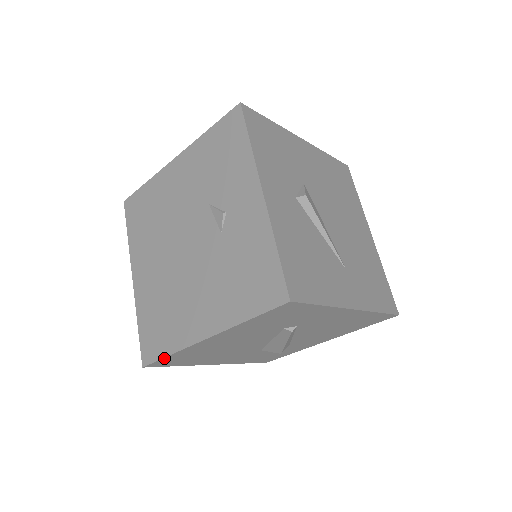
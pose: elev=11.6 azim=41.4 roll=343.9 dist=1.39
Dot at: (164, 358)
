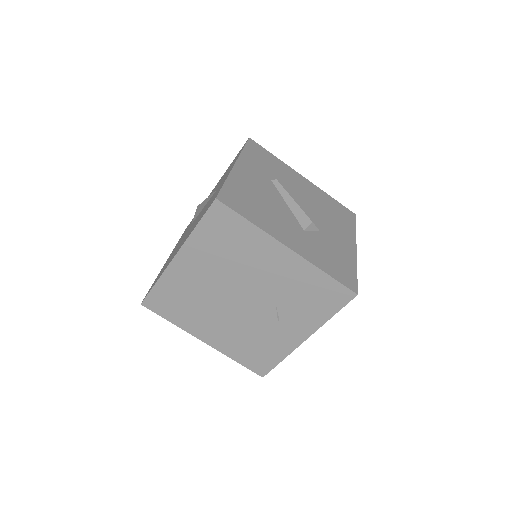
Dot at: (164, 317)
